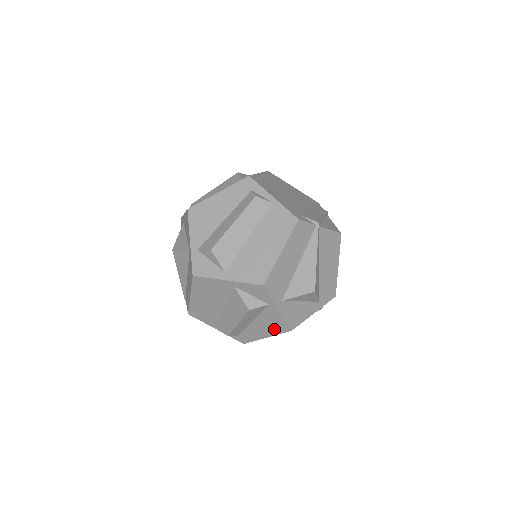
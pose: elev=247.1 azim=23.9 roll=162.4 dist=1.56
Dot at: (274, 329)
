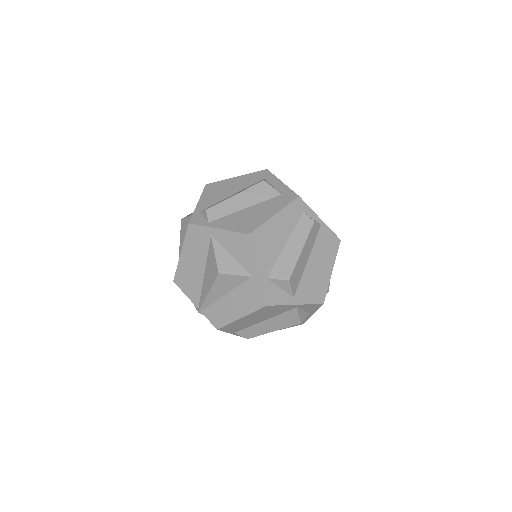
Dot at: occluded
